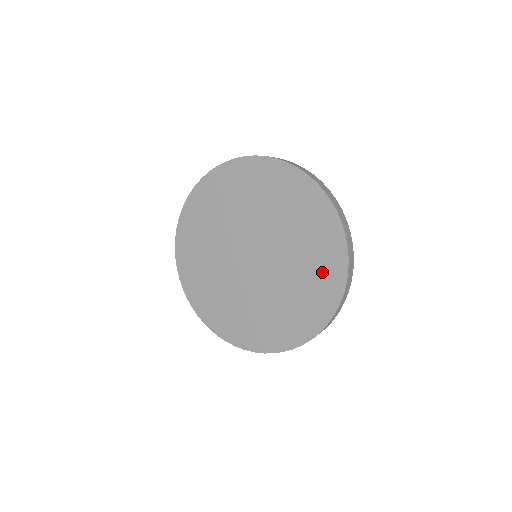
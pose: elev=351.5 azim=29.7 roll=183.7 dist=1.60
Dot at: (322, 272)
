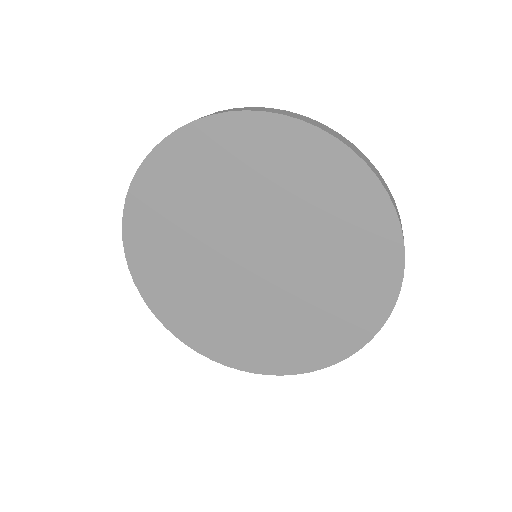
Dot at: (302, 346)
